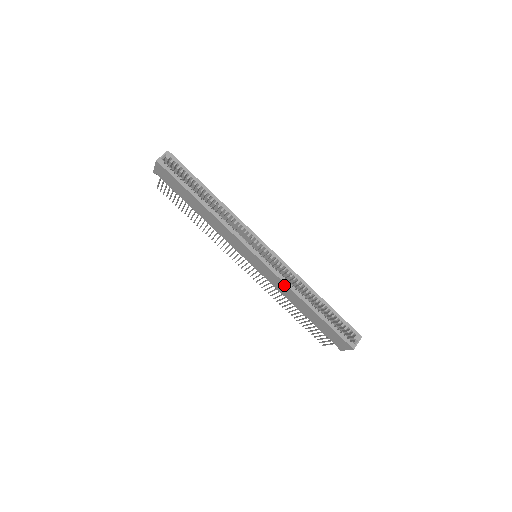
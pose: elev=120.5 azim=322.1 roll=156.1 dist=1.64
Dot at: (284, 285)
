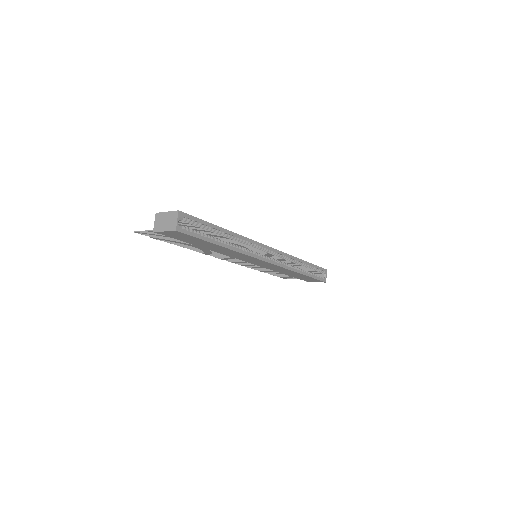
Dot at: (285, 269)
